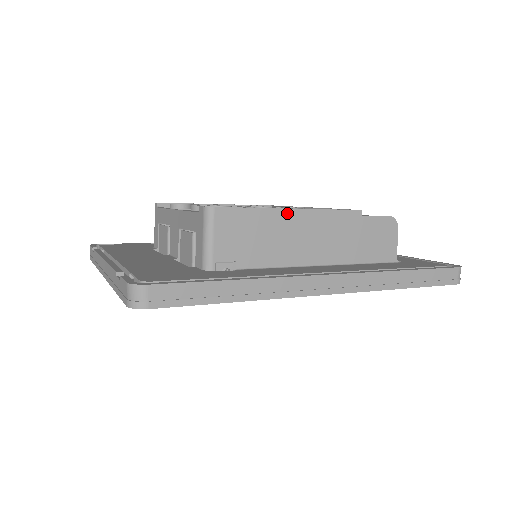
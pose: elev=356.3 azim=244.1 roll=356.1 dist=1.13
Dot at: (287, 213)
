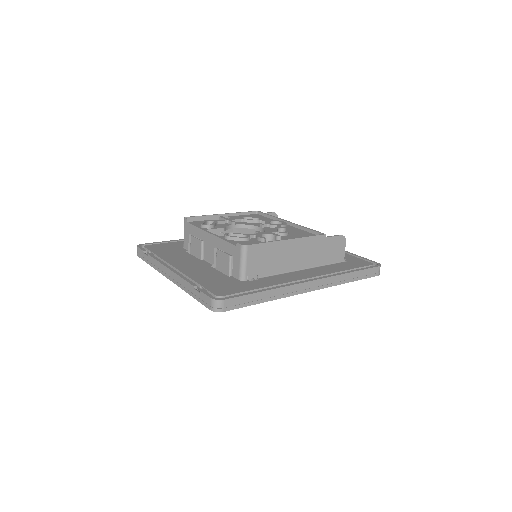
Dot at: (286, 242)
